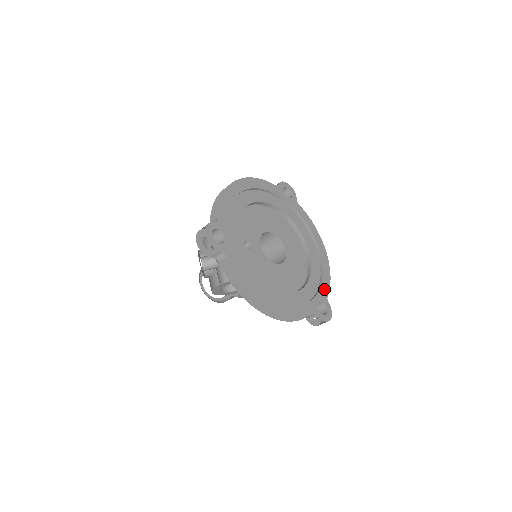
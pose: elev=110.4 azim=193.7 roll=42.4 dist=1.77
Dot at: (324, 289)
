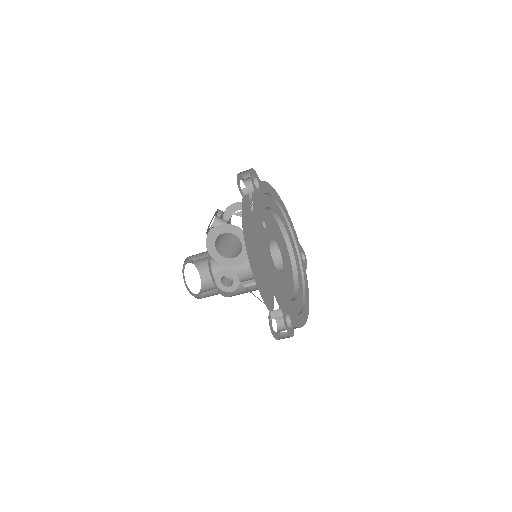
Dot at: (296, 320)
